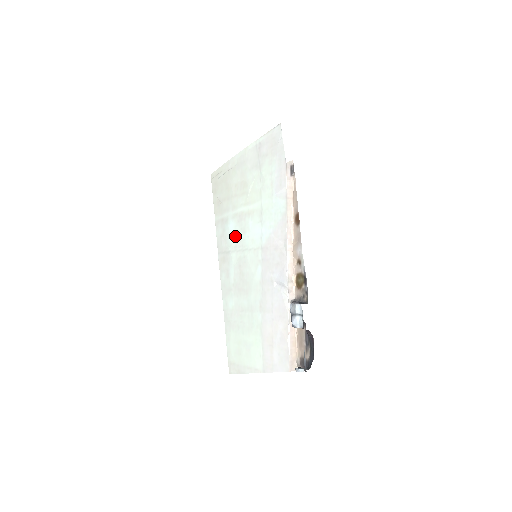
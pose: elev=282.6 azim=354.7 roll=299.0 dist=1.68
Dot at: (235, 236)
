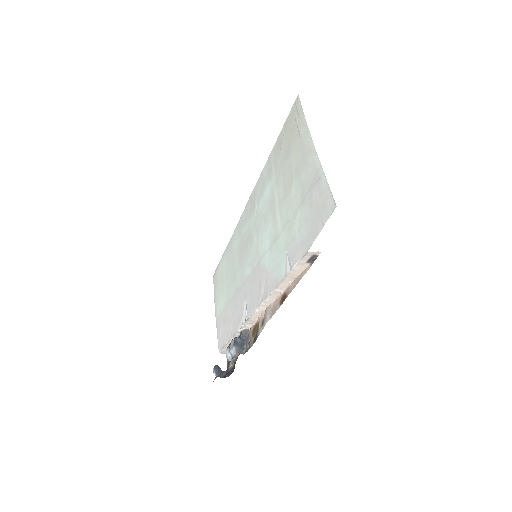
Dot at: (262, 207)
